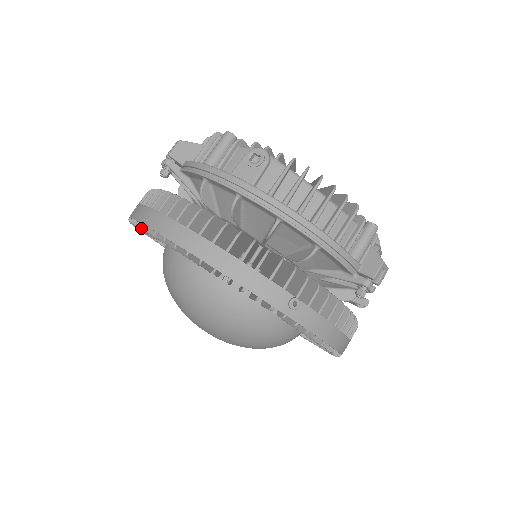
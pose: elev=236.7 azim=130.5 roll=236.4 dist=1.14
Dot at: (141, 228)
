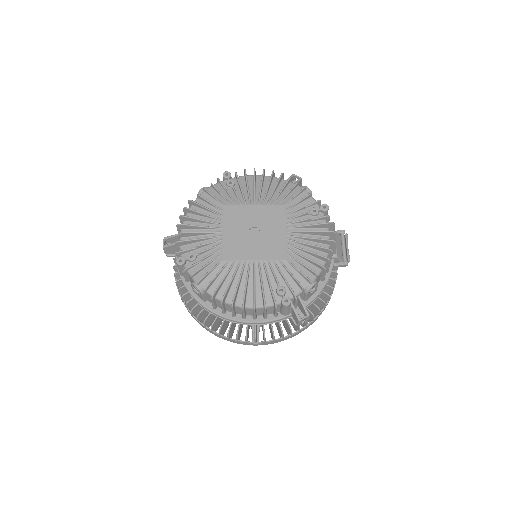
Dot at: occluded
